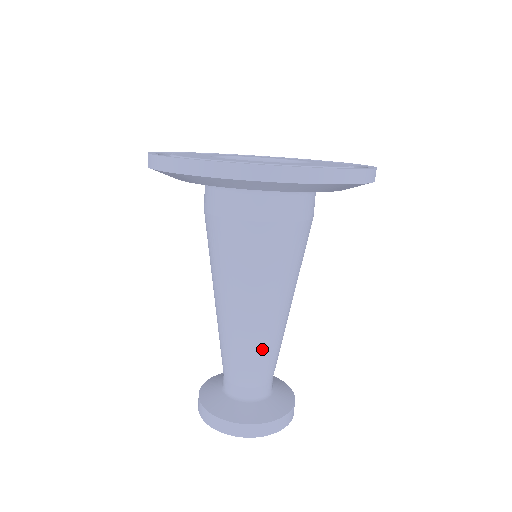
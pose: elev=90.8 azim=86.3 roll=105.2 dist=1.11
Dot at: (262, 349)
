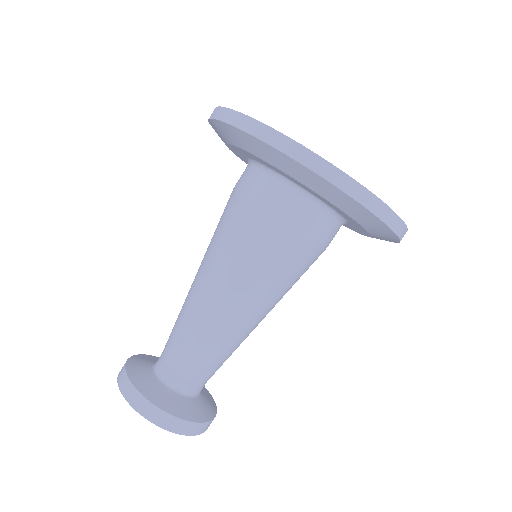
Dot at: (194, 330)
